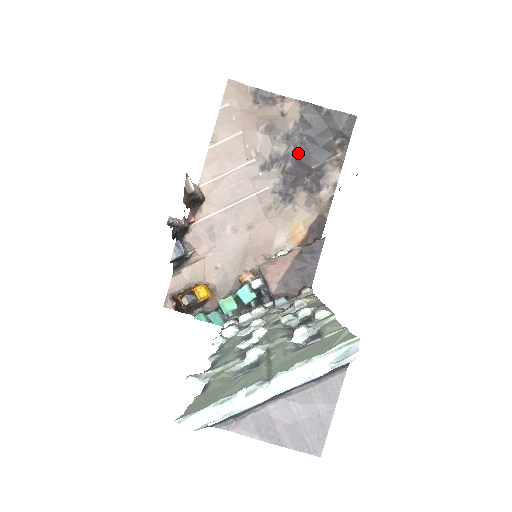
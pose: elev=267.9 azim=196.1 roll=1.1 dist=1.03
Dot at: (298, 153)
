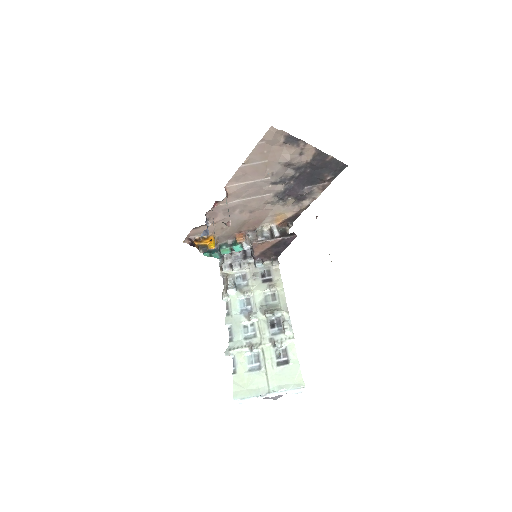
Dot at: (300, 177)
